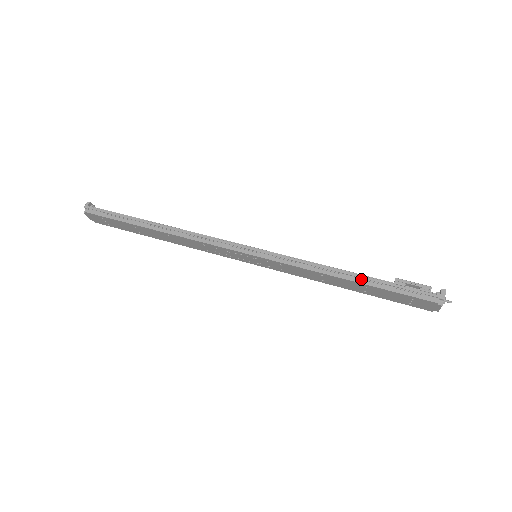
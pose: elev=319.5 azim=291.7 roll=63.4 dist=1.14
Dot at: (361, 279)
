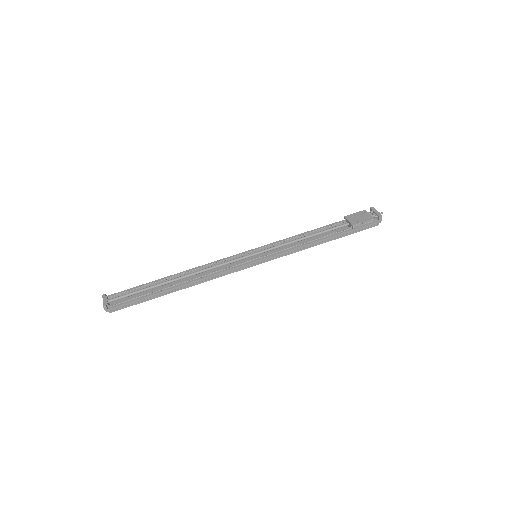
Dot at: (333, 237)
